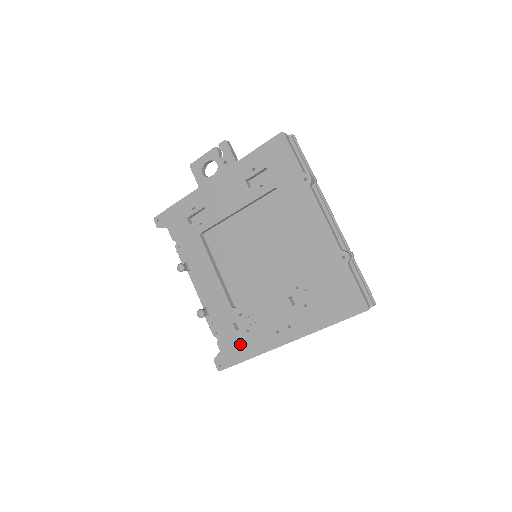
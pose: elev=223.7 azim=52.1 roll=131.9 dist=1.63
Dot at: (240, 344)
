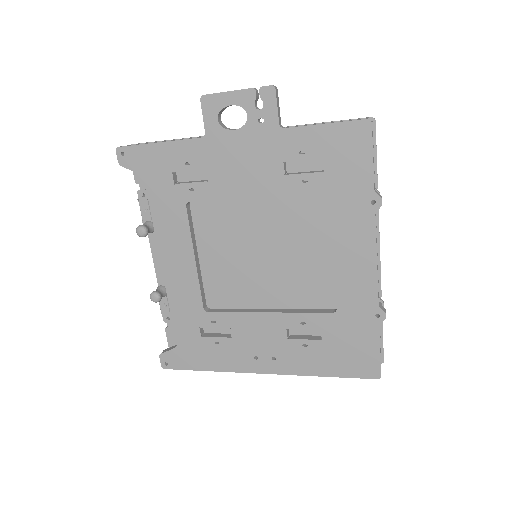
Dot at: (201, 352)
